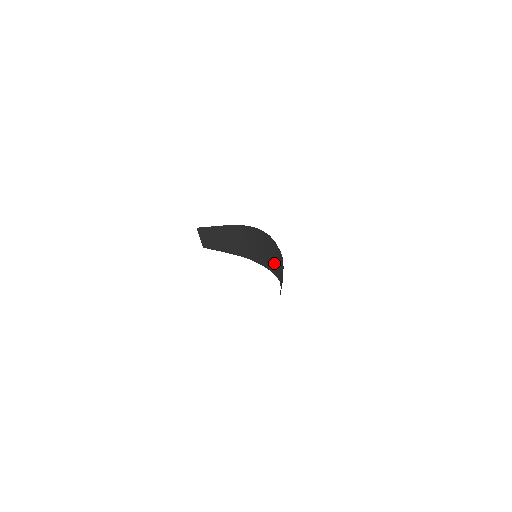
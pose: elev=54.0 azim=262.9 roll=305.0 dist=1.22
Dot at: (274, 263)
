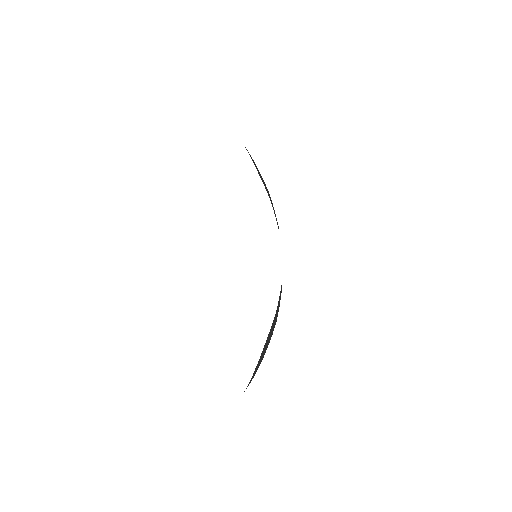
Dot at: (268, 343)
